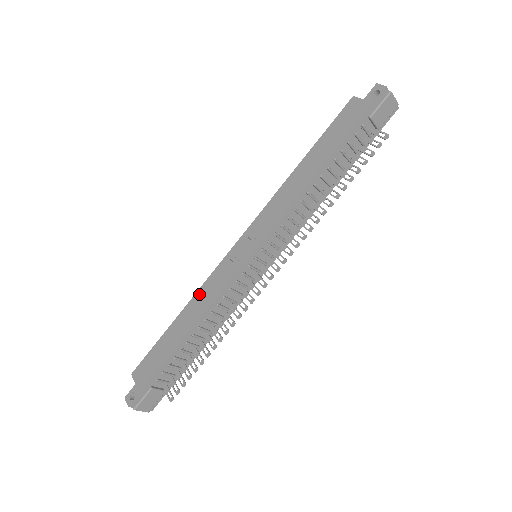
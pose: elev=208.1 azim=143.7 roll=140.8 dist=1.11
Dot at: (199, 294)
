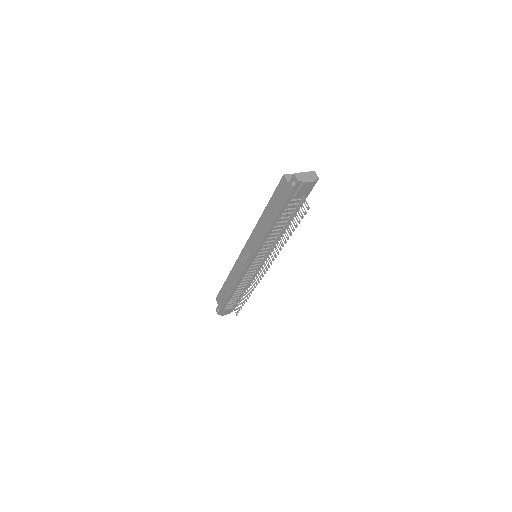
Dot at: (232, 272)
